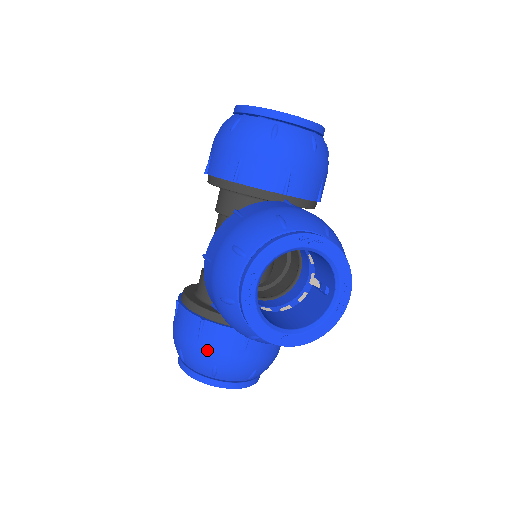
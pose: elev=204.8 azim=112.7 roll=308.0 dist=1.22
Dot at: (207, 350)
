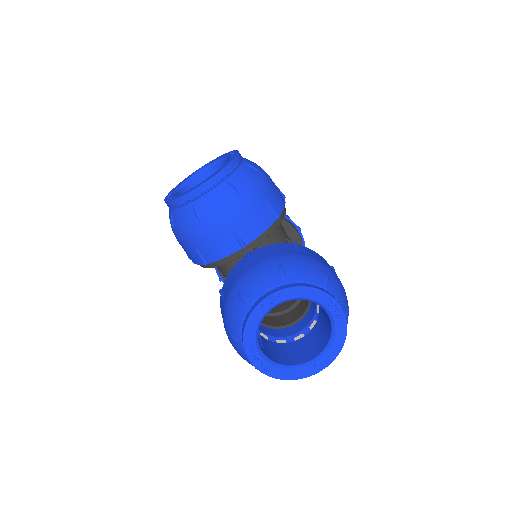
Dot at: (228, 294)
